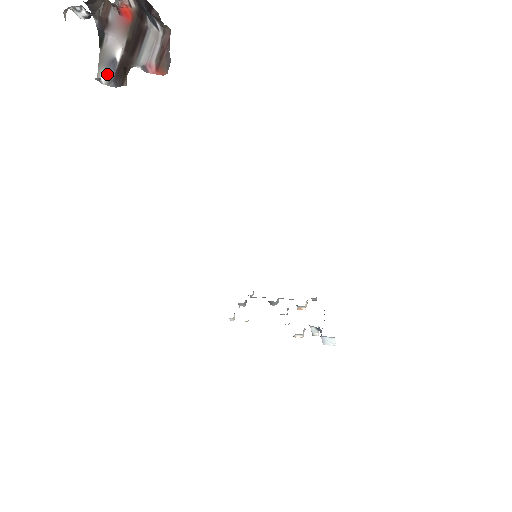
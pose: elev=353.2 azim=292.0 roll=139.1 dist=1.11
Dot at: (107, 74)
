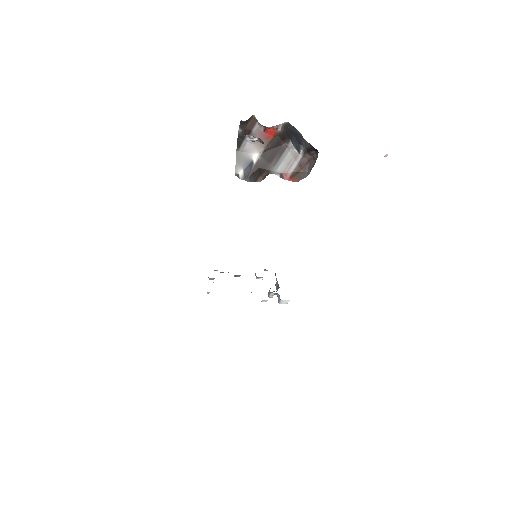
Dot at: (244, 172)
